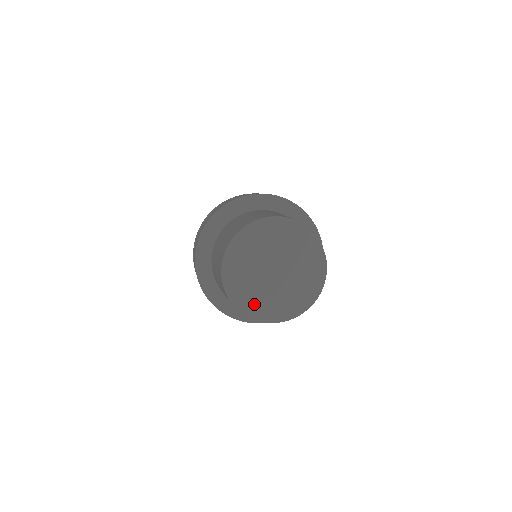
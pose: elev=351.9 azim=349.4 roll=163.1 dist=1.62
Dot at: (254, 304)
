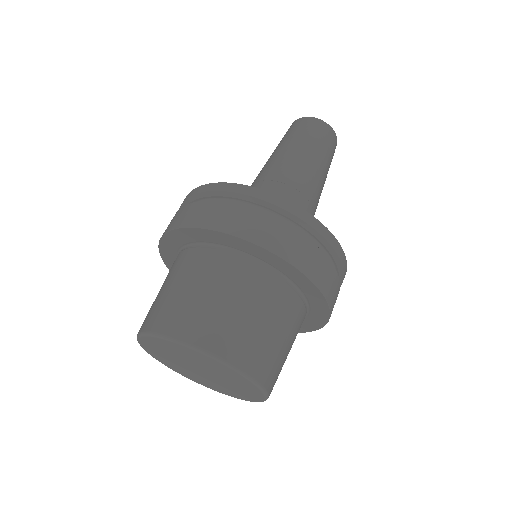
Dot at: (182, 372)
